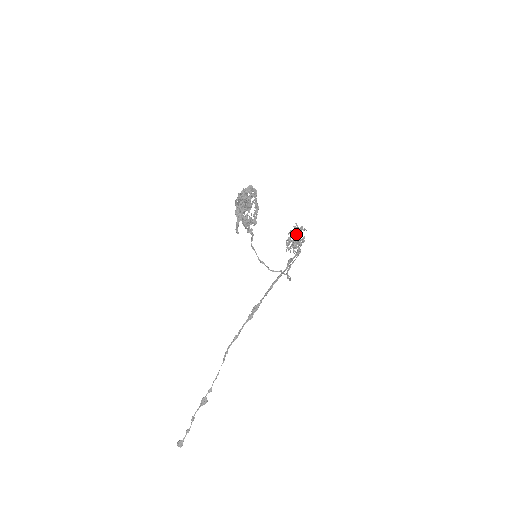
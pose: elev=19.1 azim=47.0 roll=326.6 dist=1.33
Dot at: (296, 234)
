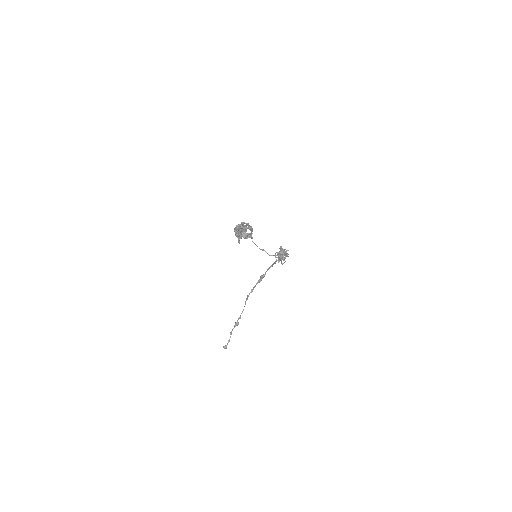
Dot at: occluded
